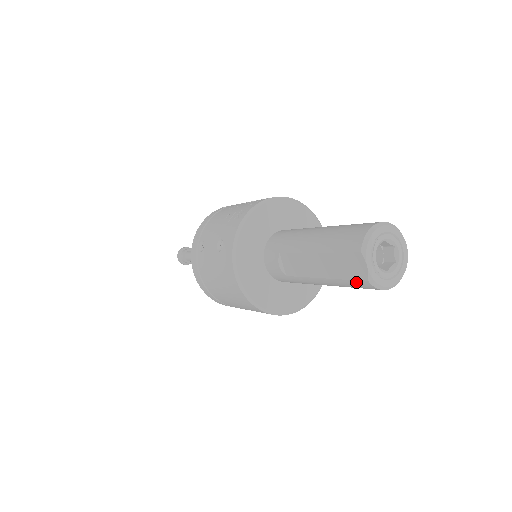
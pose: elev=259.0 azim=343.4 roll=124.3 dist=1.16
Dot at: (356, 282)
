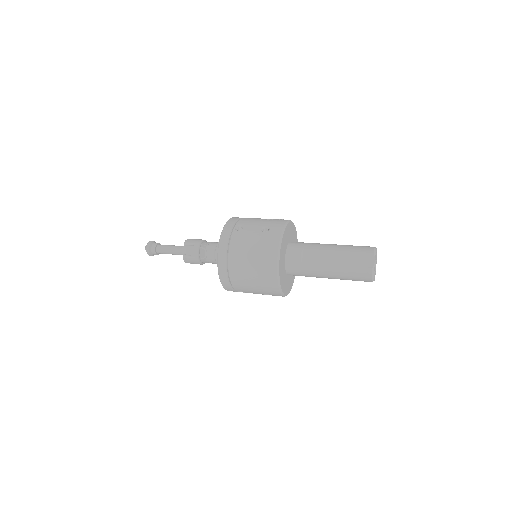
Dot at: (362, 269)
